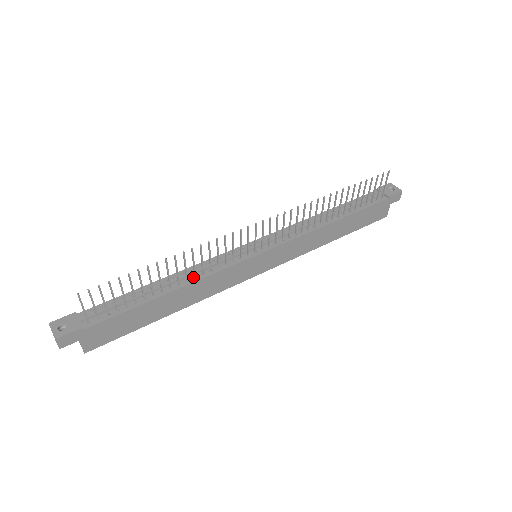
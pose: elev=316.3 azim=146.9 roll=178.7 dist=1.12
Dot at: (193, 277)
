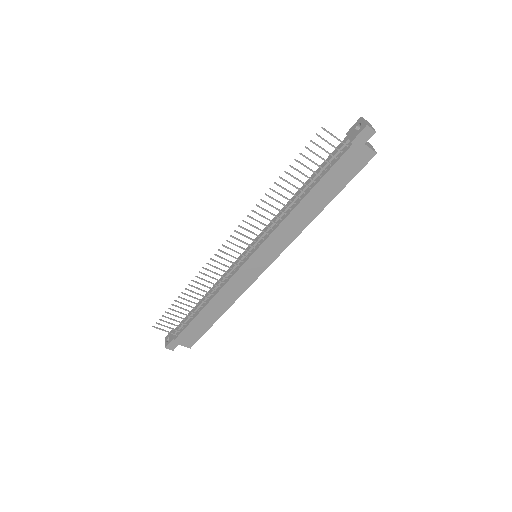
Dot at: (216, 291)
